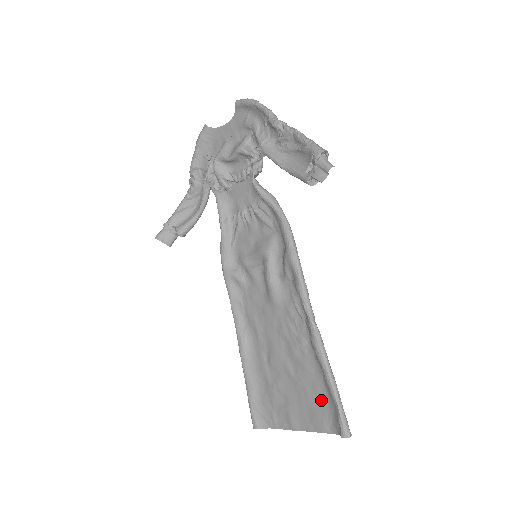
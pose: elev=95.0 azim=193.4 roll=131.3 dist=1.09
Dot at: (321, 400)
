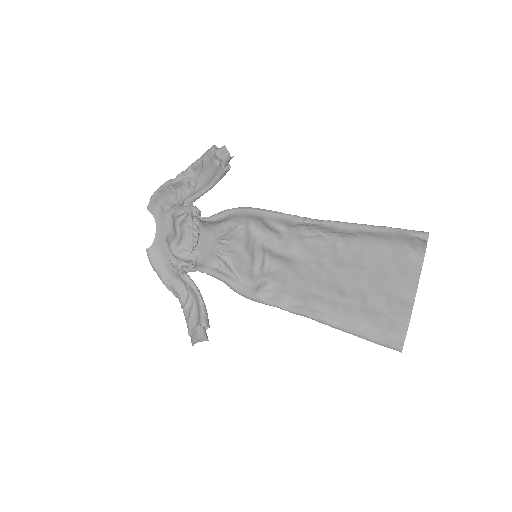
Dot at: (392, 252)
